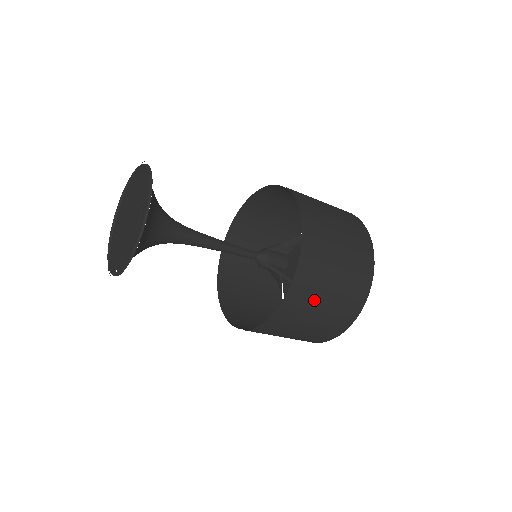
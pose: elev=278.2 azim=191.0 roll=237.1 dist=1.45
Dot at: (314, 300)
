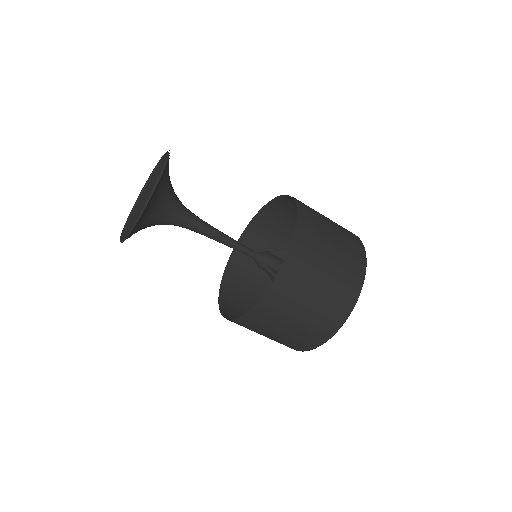
Dot at: (297, 299)
